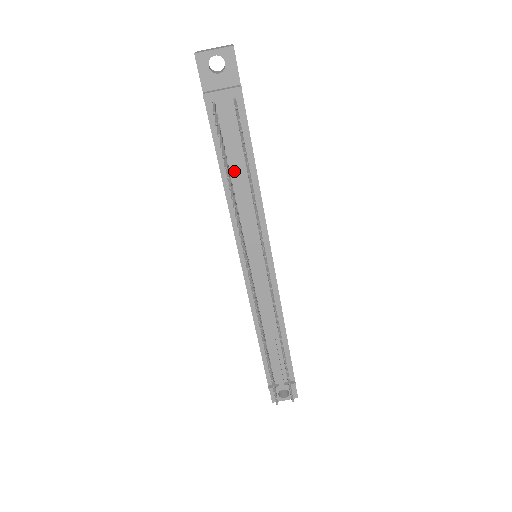
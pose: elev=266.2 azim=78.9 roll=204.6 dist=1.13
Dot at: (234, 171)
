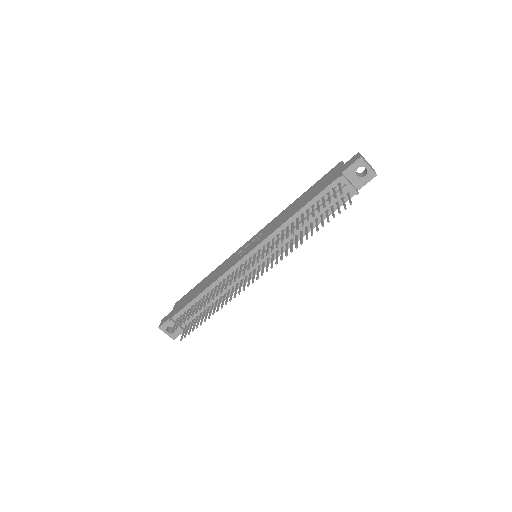
Dot at: (306, 216)
